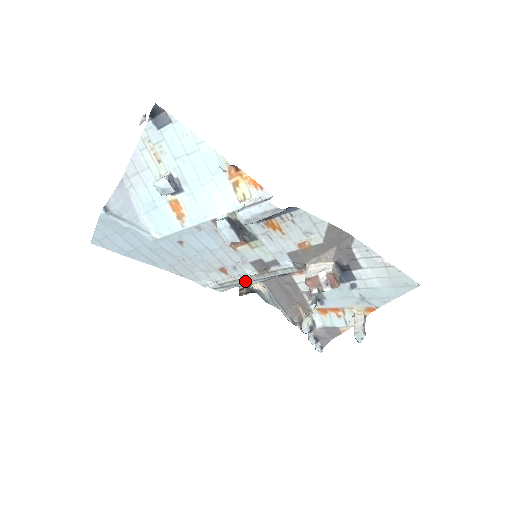
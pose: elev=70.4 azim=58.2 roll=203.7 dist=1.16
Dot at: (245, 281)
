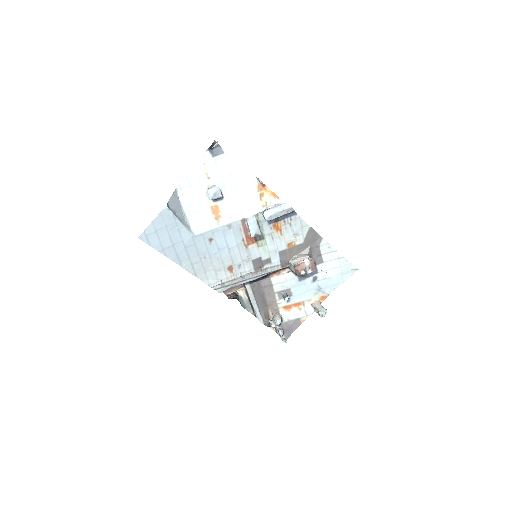
Dot at: (242, 280)
